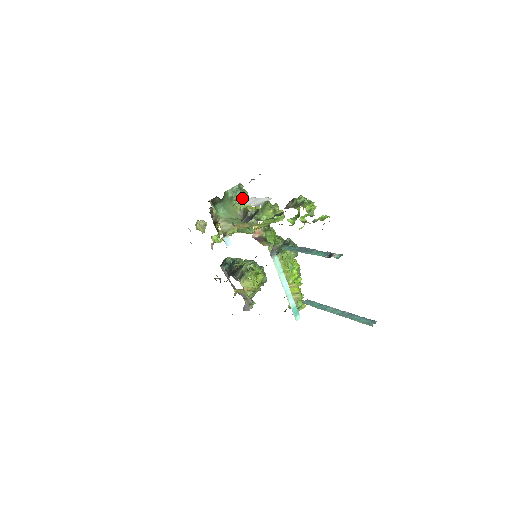
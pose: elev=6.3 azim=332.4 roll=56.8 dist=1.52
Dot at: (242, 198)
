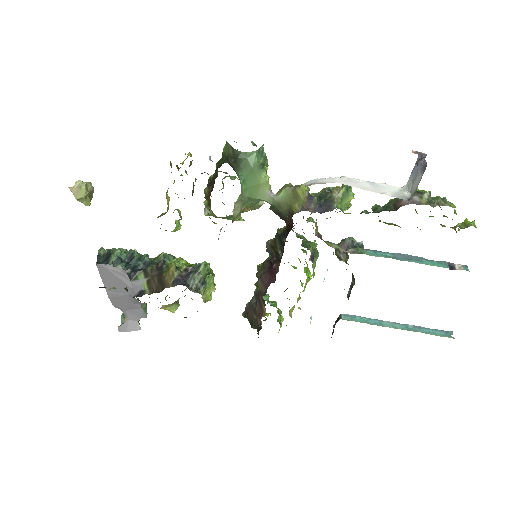
Dot at: (267, 167)
